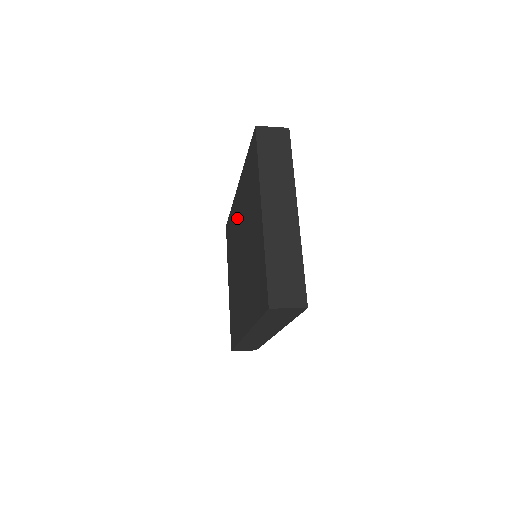
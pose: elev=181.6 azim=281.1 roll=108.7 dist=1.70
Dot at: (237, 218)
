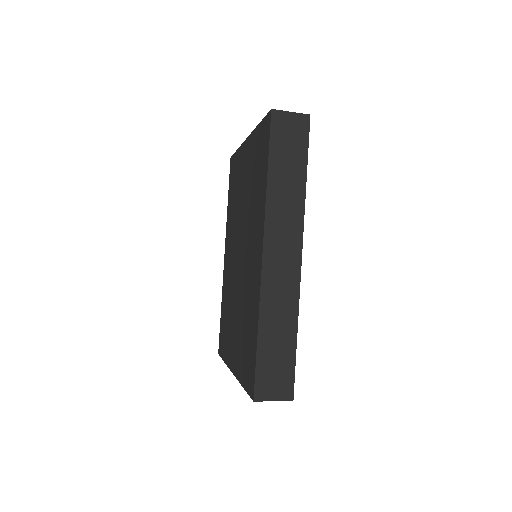
Dot at: (229, 267)
